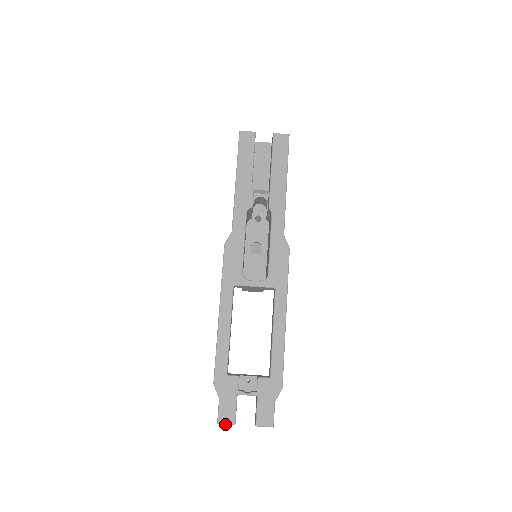
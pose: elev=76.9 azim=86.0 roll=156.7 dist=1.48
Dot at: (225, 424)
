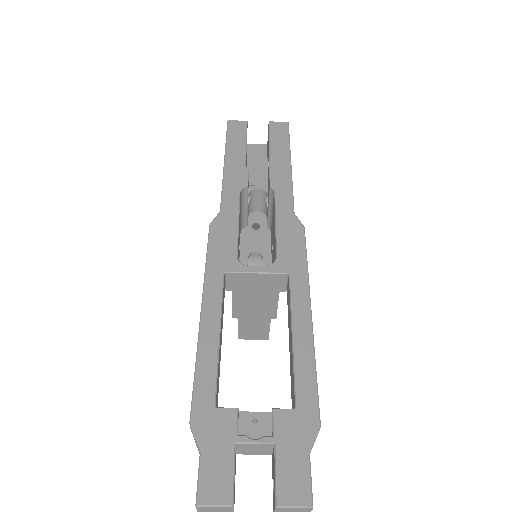
Dot at: (212, 506)
